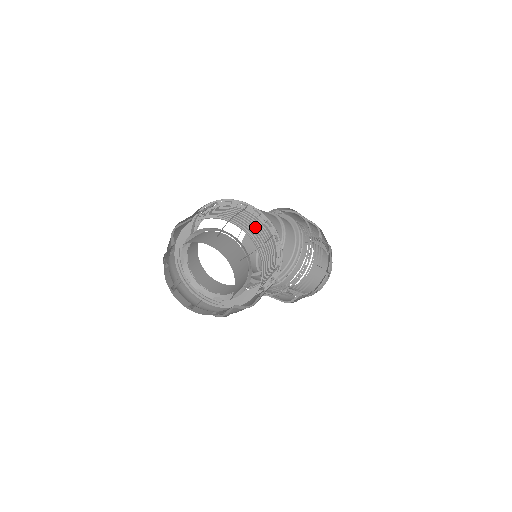
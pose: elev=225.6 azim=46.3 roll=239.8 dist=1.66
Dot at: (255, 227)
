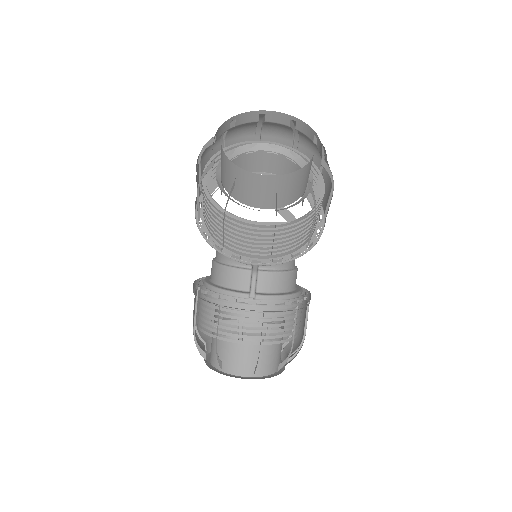
Dot at: occluded
